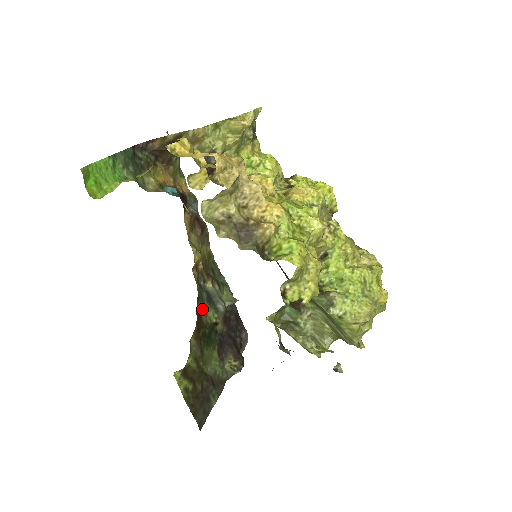
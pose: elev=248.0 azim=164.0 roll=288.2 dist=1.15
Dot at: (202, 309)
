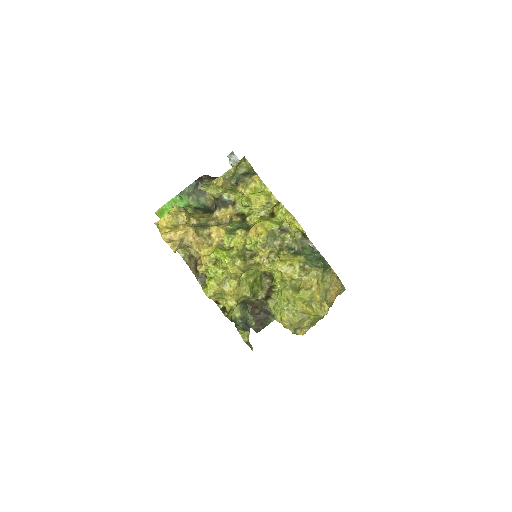
Dot at: occluded
